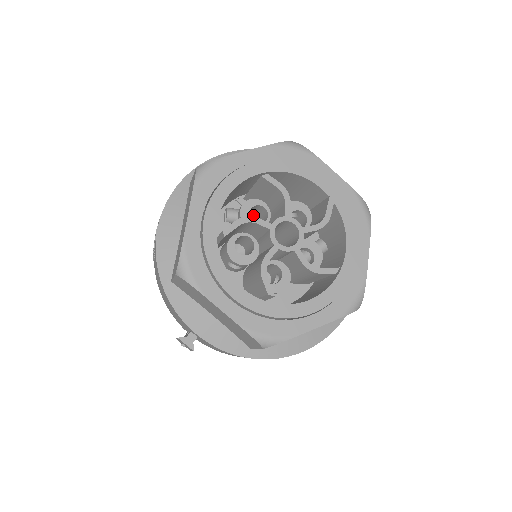
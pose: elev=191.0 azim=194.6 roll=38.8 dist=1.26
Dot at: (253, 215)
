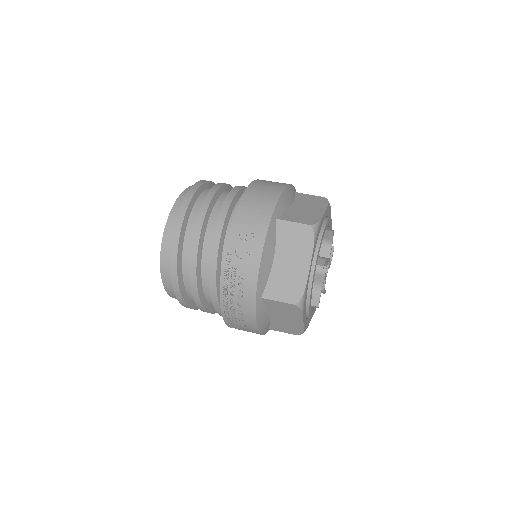
Dot at: occluded
